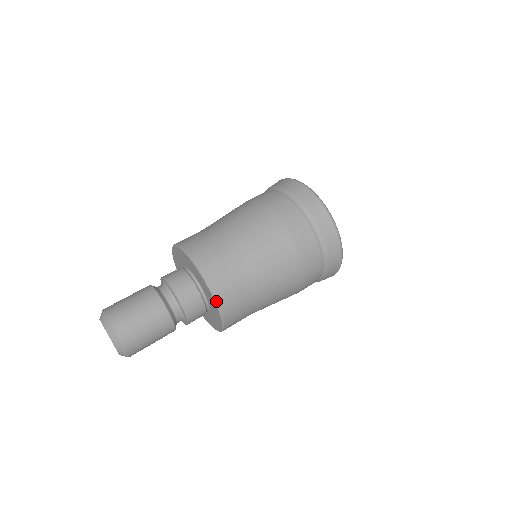
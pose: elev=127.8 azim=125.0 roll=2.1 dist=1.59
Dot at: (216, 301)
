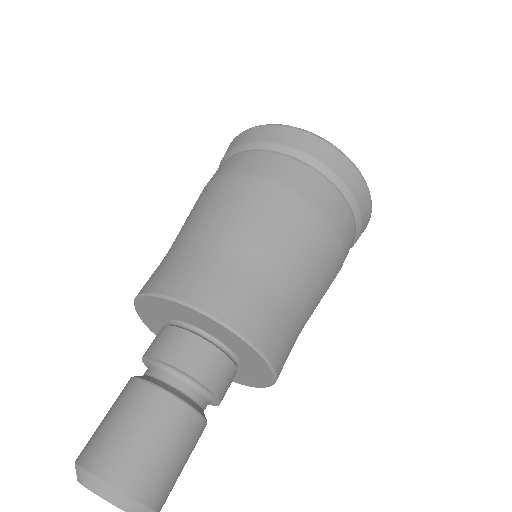
Dot at: occluded
